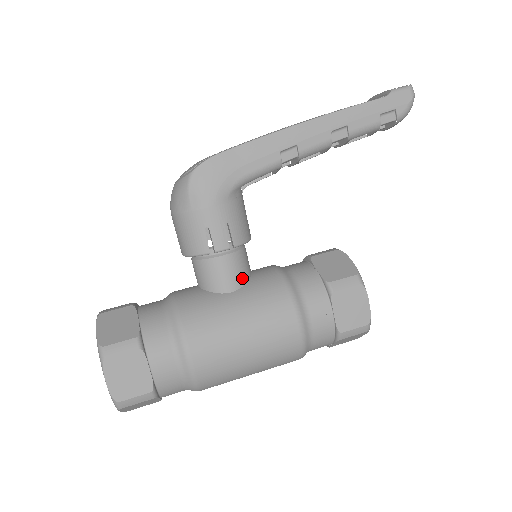
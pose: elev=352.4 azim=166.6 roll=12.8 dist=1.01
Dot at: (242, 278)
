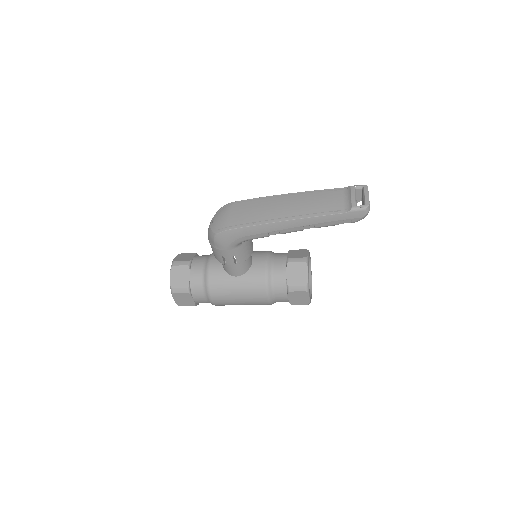
Dot at: (243, 271)
